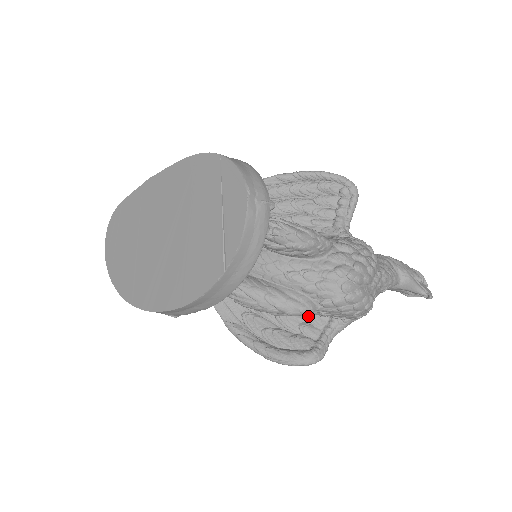
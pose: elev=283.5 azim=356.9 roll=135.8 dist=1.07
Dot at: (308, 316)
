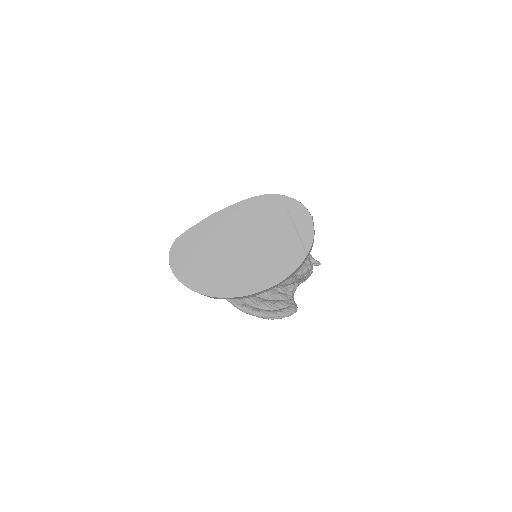
Dot at: (279, 288)
